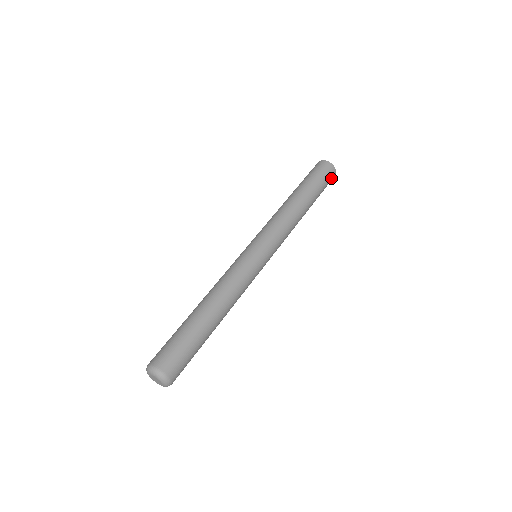
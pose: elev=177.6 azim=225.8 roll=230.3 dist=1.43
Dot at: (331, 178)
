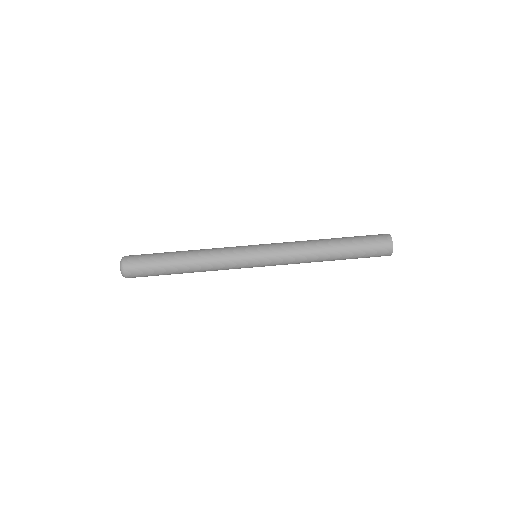
Dot at: (382, 252)
